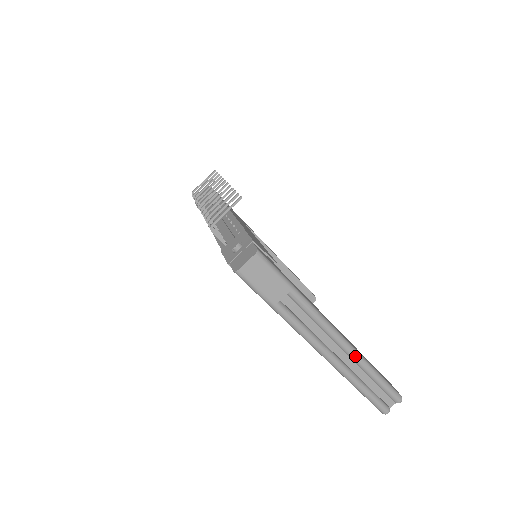
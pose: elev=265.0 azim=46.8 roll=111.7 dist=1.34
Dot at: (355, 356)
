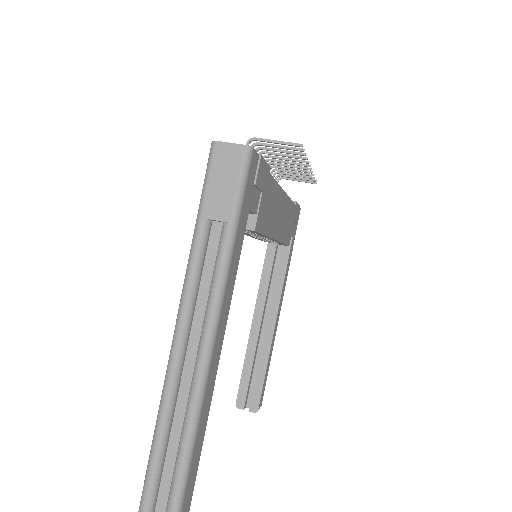
Dot at: (196, 388)
